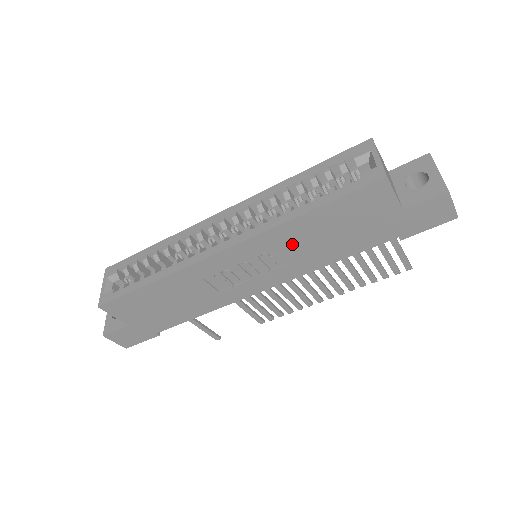
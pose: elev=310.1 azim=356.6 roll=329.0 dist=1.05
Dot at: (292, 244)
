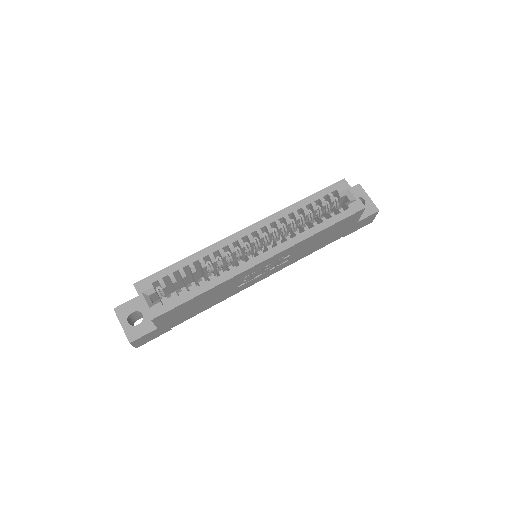
Dot at: (300, 249)
